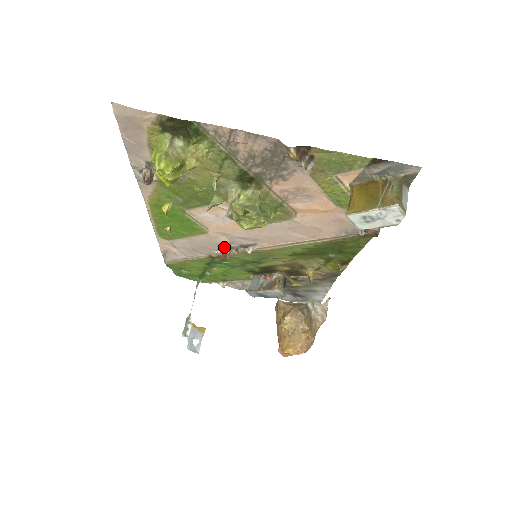
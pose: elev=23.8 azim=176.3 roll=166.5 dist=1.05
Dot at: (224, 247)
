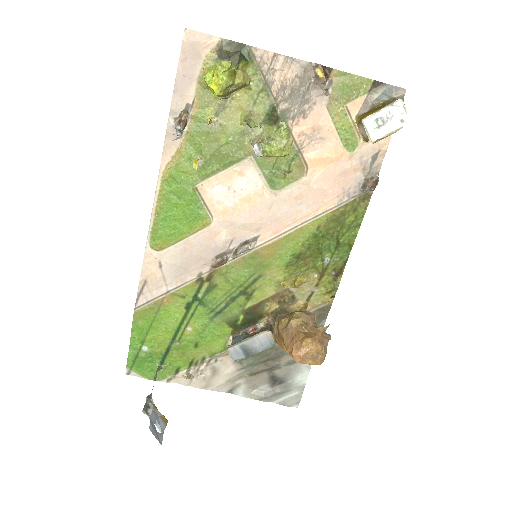
Dot at: (221, 252)
